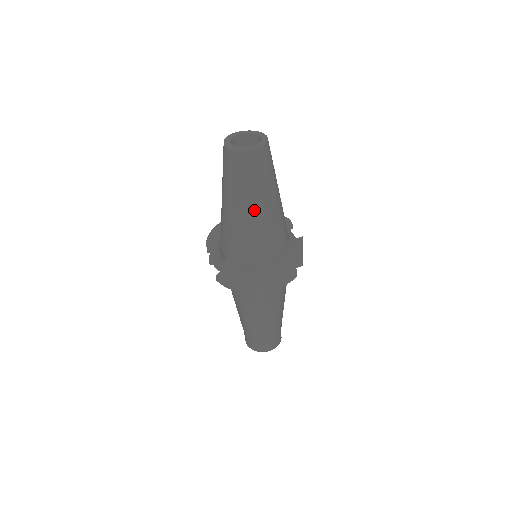
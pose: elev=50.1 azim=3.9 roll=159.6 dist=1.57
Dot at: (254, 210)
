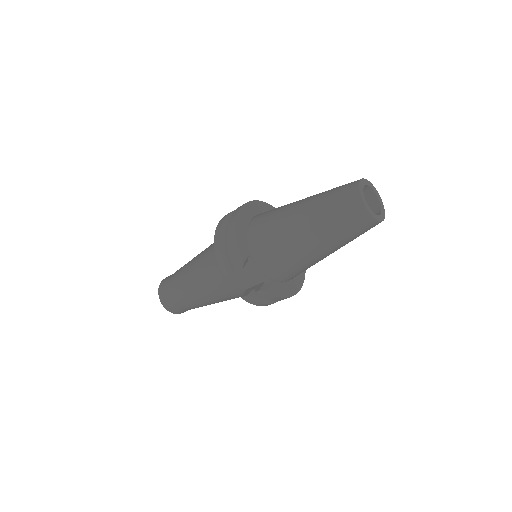
Dot at: occluded
